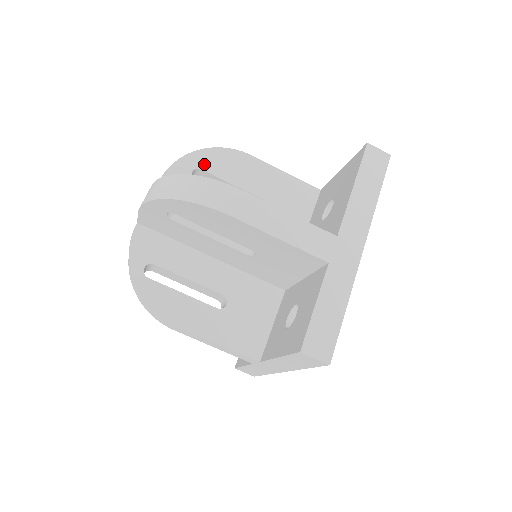
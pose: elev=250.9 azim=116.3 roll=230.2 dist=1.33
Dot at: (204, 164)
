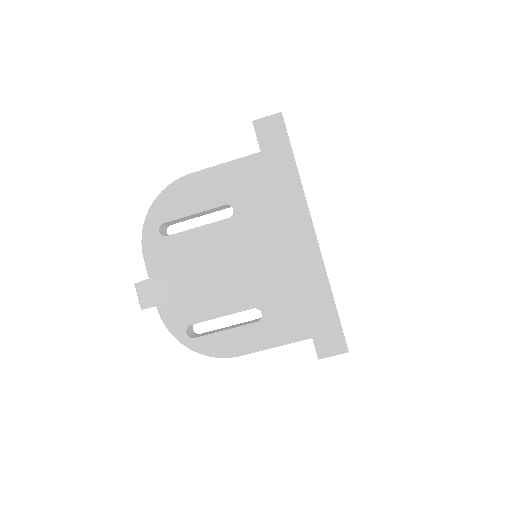
Dot at: (162, 217)
